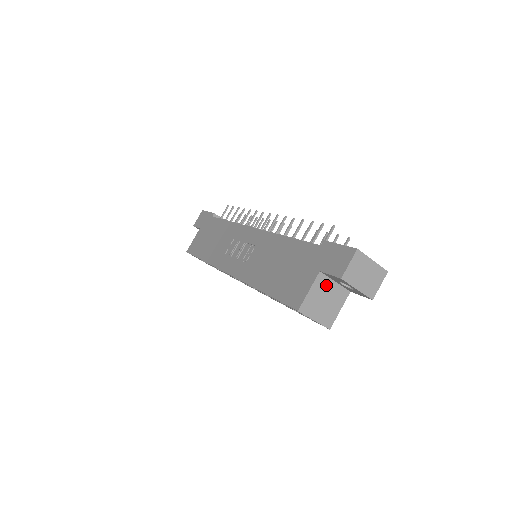
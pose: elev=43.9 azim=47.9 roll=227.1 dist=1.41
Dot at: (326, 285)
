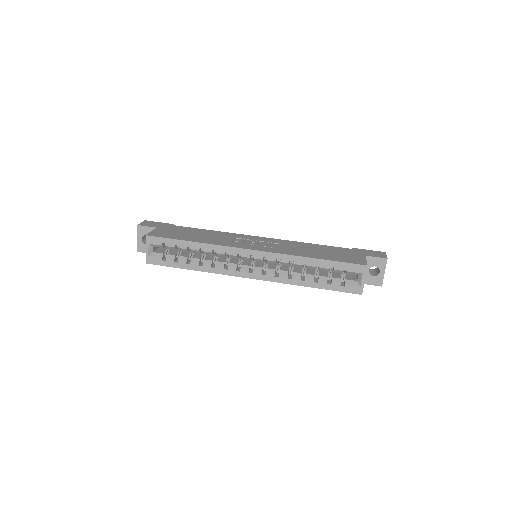
Dot at: occluded
